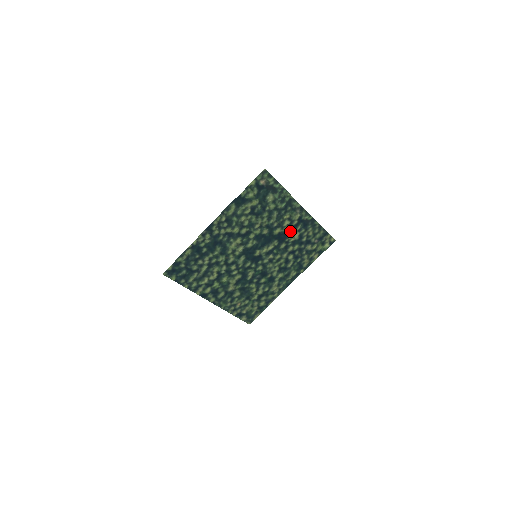
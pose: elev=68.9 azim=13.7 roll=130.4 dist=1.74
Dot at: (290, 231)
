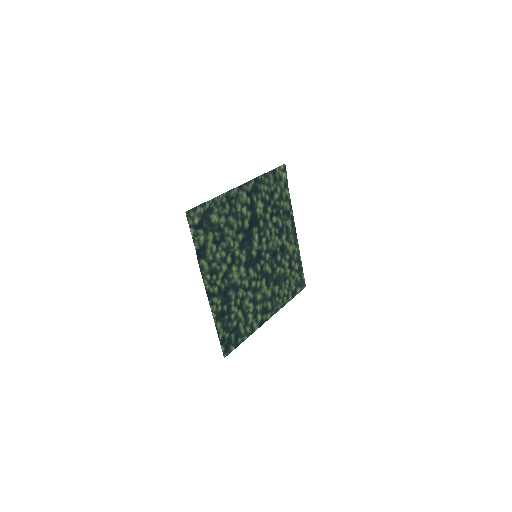
Dot at: (253, 210)
